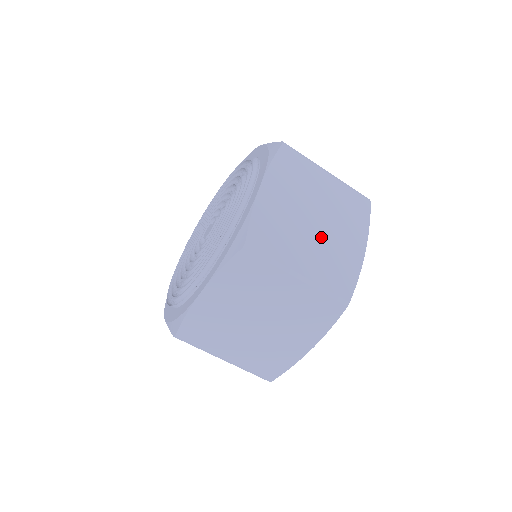
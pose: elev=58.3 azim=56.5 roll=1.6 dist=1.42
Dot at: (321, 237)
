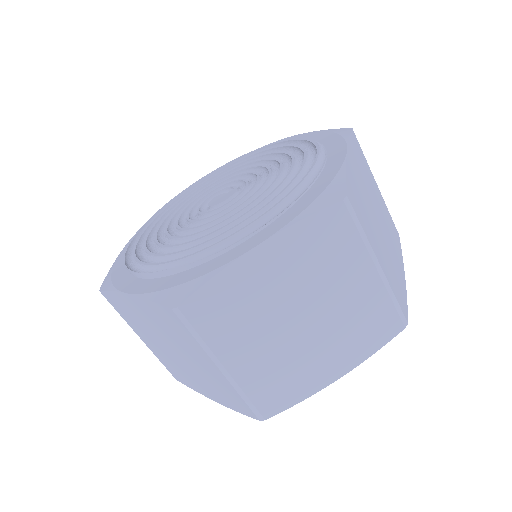
Dot at: (384, 239)
